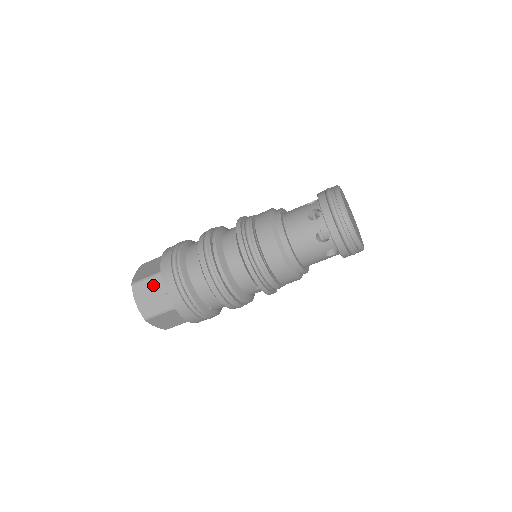
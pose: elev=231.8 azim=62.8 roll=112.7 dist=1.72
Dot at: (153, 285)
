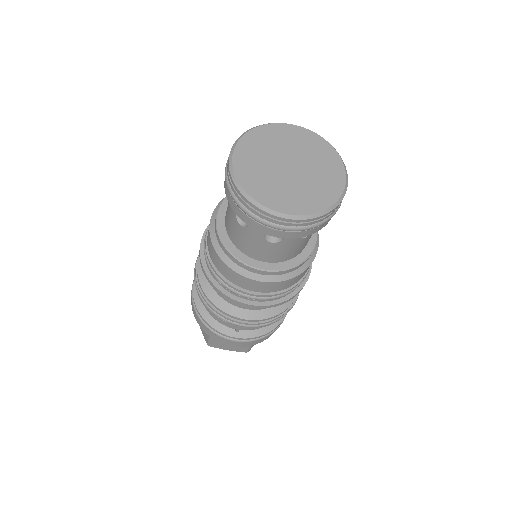
Dot at: occluded
